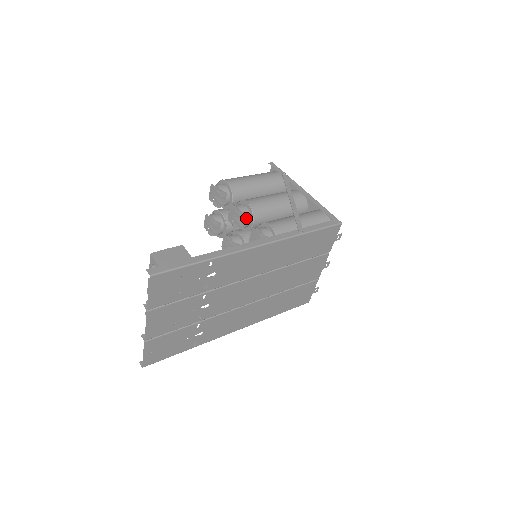
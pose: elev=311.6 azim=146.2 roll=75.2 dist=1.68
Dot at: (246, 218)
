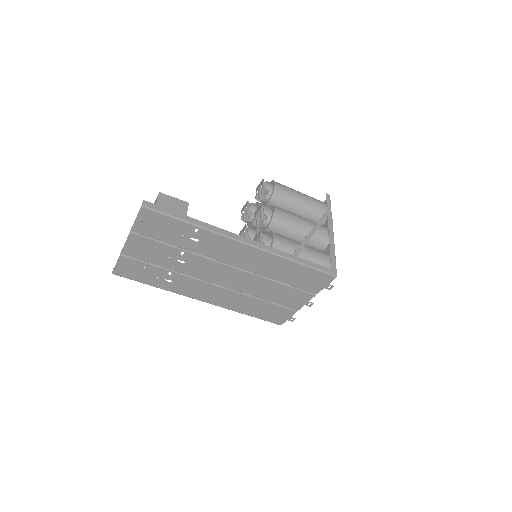
Dot at: (264, 220)
